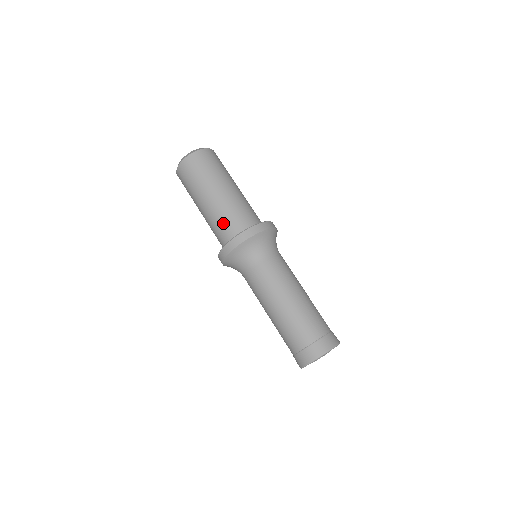
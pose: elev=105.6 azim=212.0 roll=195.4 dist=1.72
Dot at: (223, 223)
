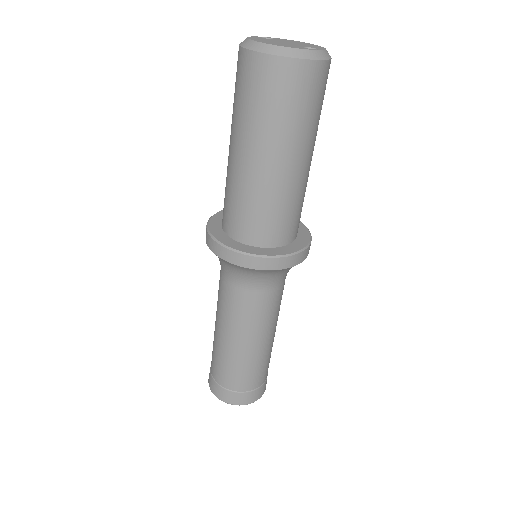
Dot at: (251, 212)
